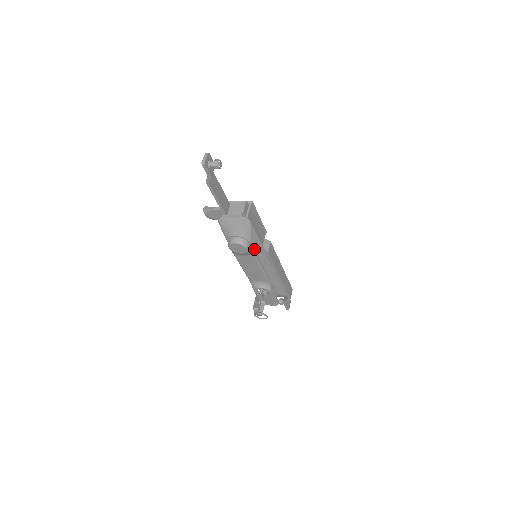
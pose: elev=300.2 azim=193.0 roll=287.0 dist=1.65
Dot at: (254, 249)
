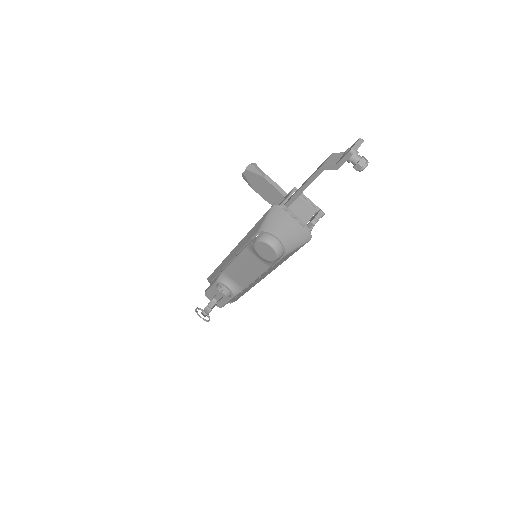
Dot at: (277, 262)
